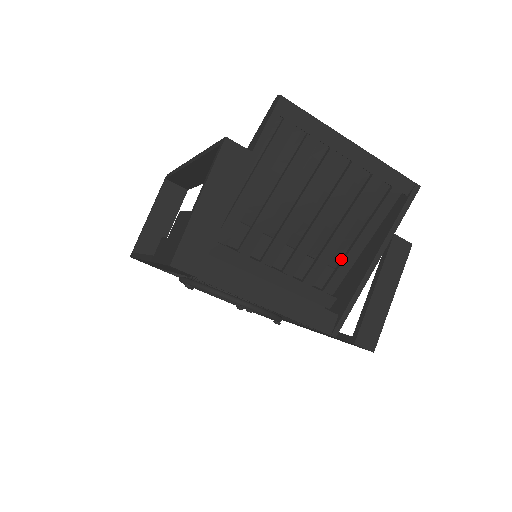
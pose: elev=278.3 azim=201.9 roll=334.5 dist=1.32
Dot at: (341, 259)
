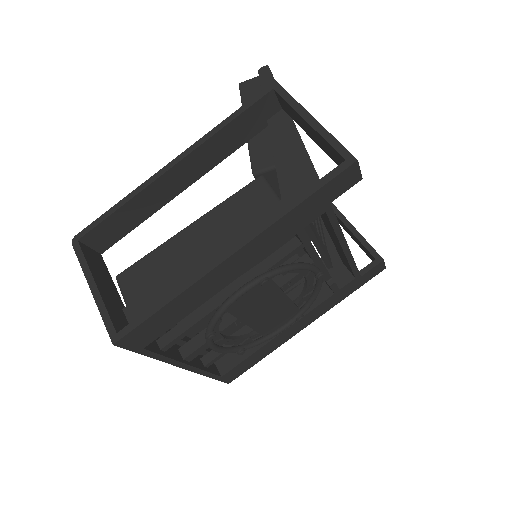
Dot at: occluded
